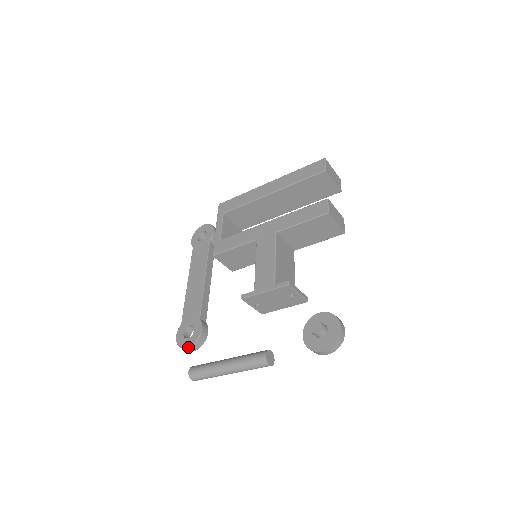
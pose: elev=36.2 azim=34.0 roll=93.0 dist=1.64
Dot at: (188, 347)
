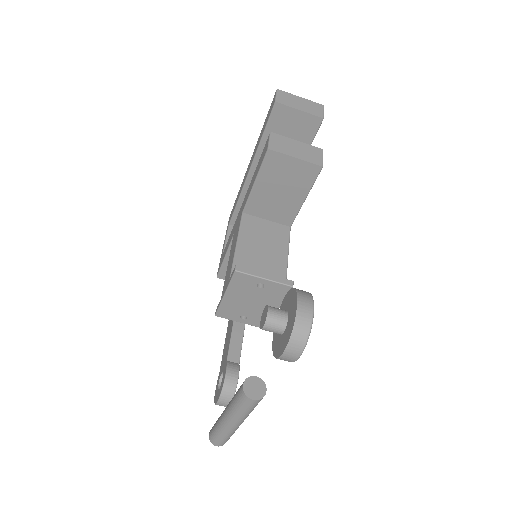
Dot at: (217, 401)
